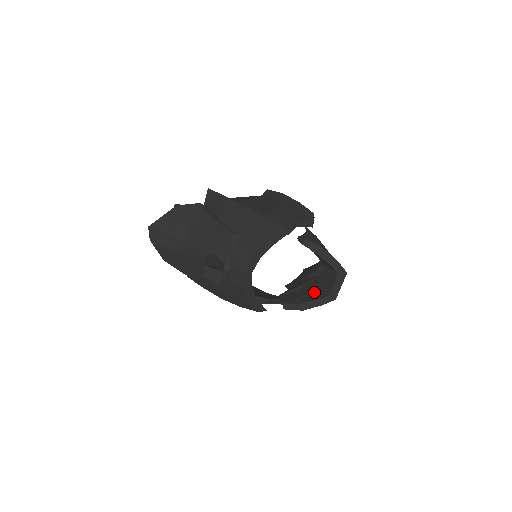
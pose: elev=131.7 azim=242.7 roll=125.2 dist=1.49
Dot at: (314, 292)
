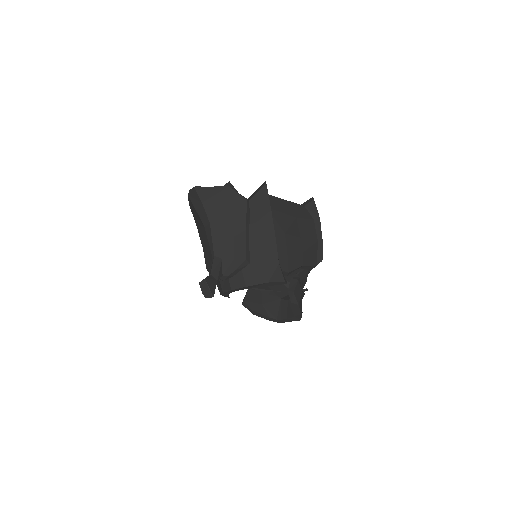
Dot at: (271, 307)
